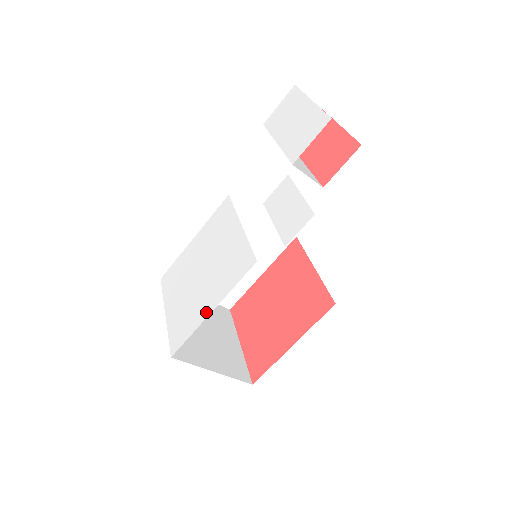
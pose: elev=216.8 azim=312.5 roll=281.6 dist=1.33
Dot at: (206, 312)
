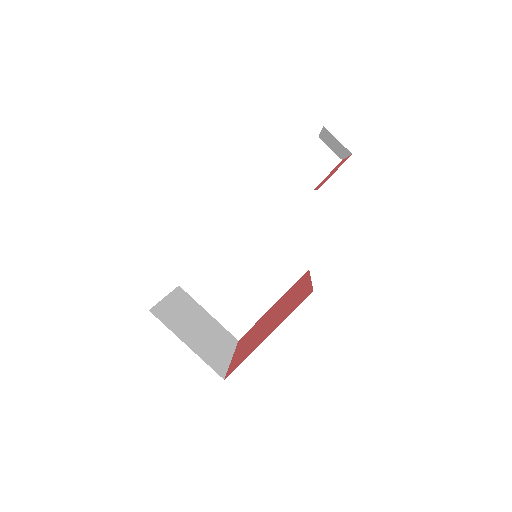
Dot at: occluded
